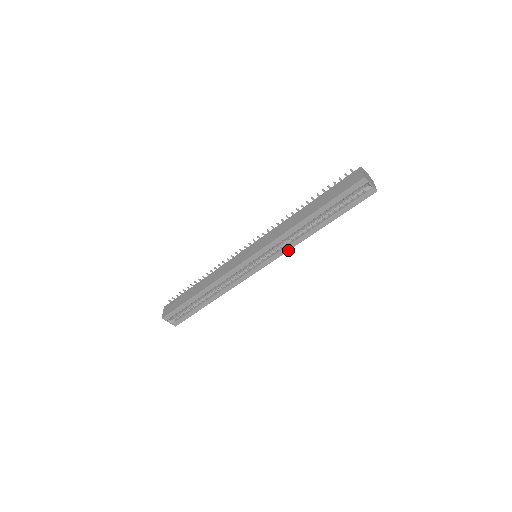
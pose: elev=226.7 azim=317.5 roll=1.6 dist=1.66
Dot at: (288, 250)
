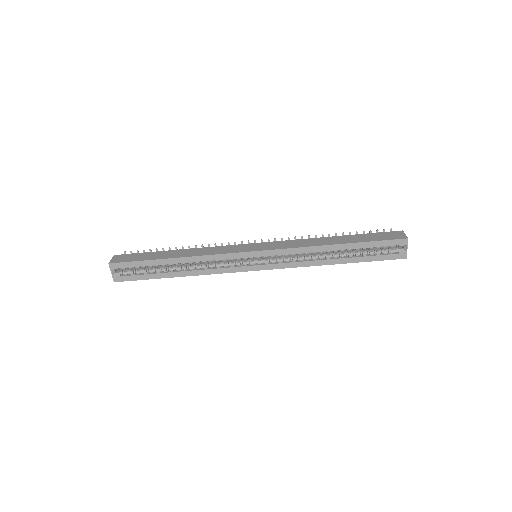
Dot at: (294, 267)
